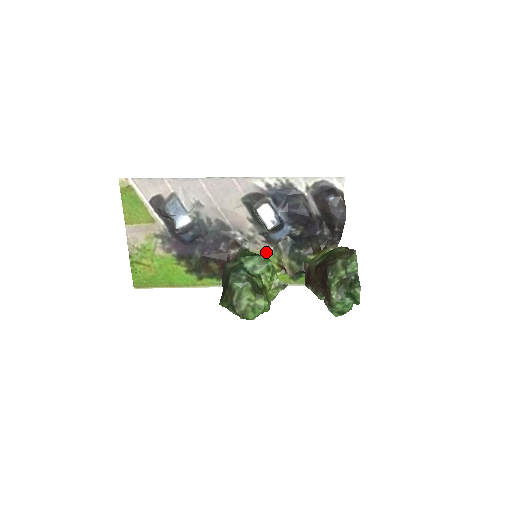
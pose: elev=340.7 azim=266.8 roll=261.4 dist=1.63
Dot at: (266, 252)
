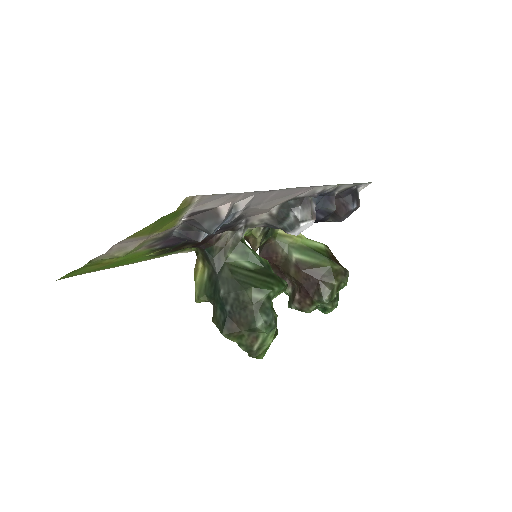
Dot at: (248, 230)
